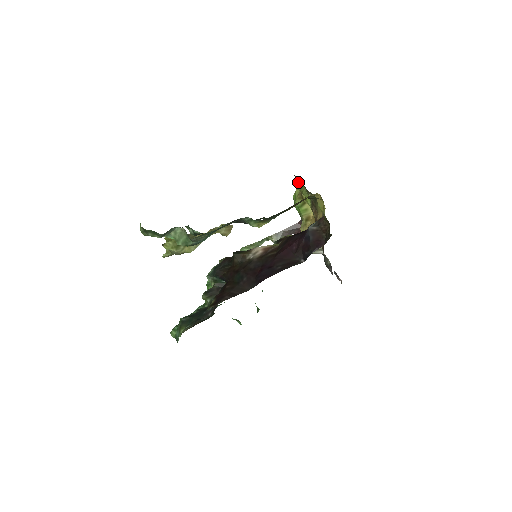
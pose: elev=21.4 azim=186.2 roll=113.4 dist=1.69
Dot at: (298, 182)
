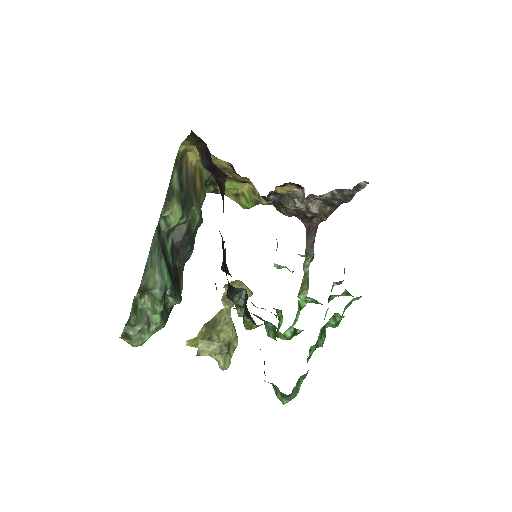
Dot at: occluded
